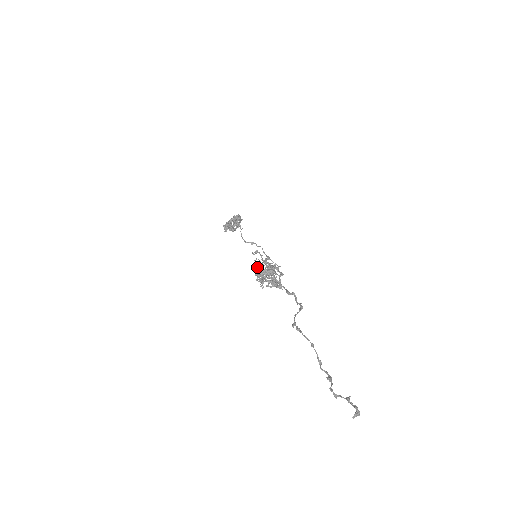
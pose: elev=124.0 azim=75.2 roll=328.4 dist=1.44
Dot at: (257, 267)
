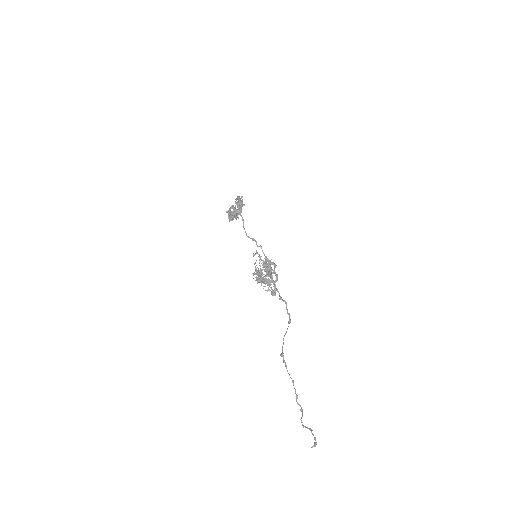
Dot at: (257, 273)
